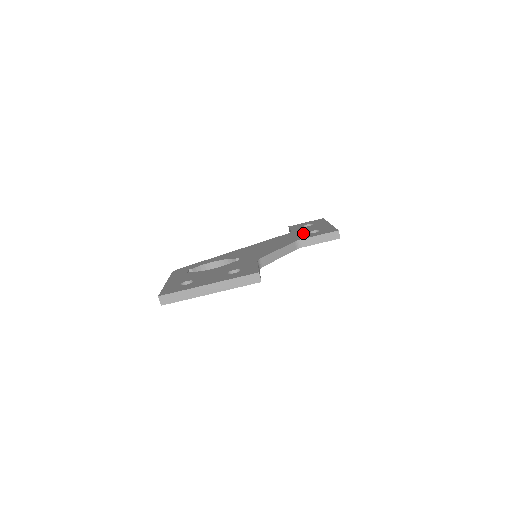
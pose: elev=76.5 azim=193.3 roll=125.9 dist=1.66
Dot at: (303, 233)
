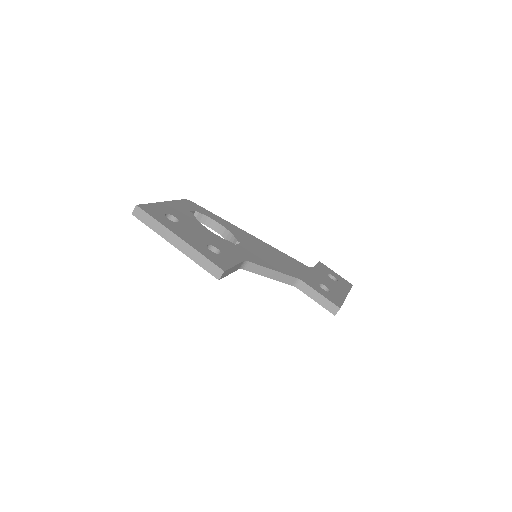
Dot at: (316, 279)
